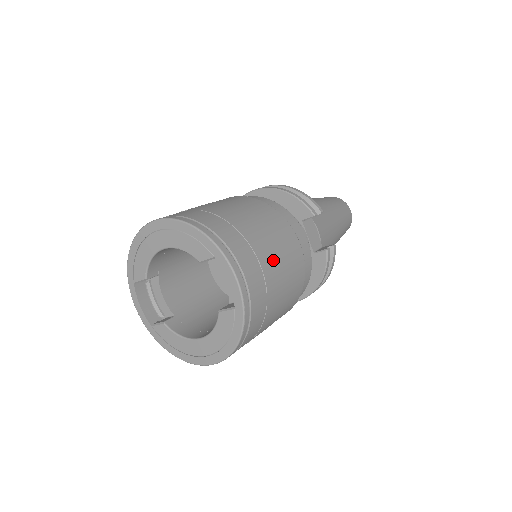
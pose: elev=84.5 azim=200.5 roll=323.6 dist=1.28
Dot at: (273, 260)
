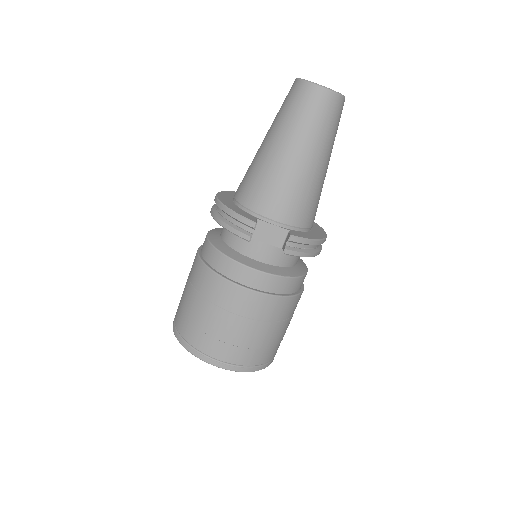
Dot at: (235, 330)
